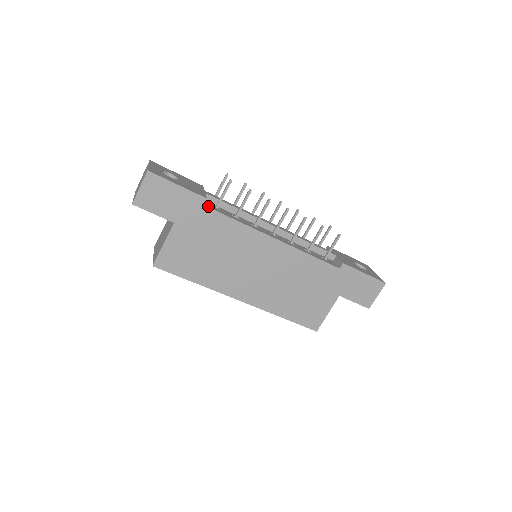
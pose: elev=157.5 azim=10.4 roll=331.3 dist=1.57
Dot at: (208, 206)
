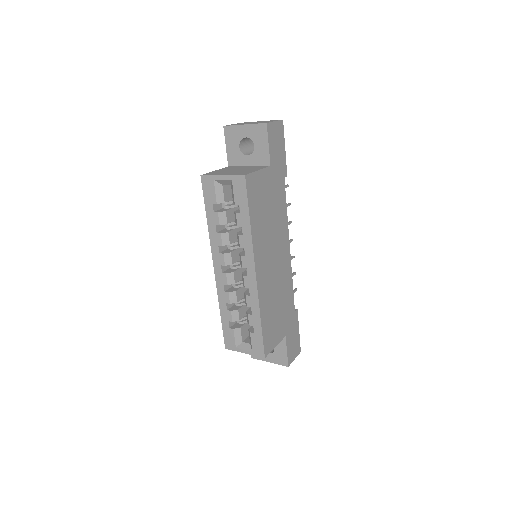
Dot at: occluded
